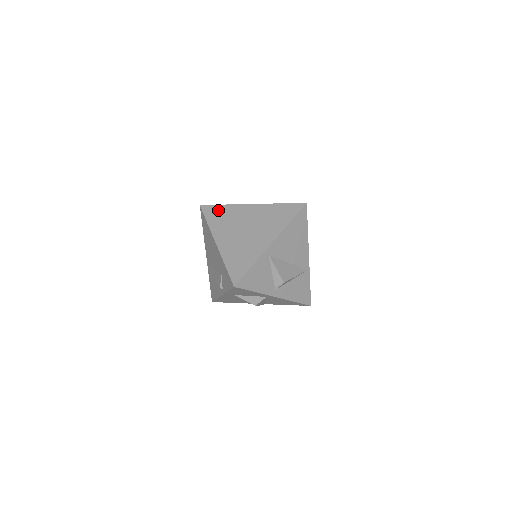
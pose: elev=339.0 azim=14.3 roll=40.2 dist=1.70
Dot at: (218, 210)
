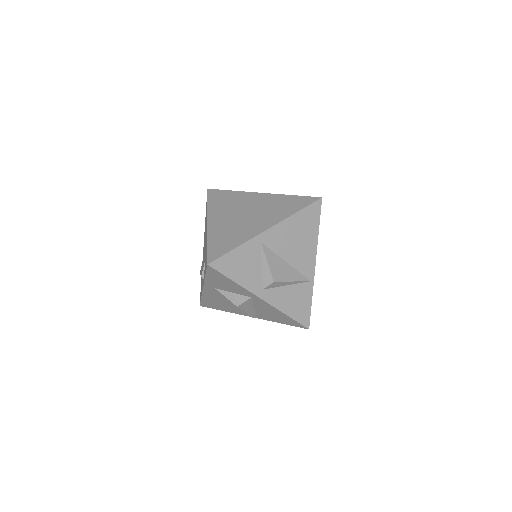
Dot at: (224, 194)
